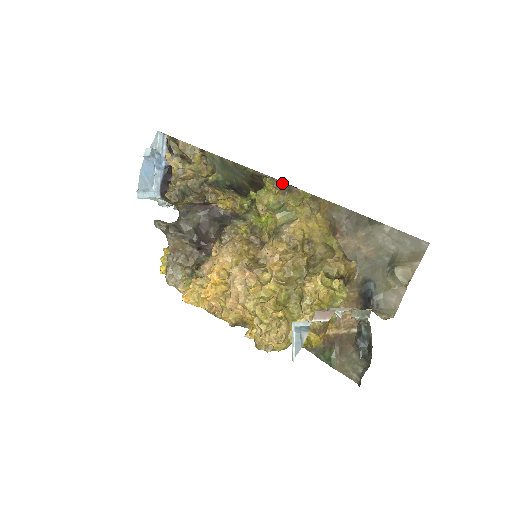
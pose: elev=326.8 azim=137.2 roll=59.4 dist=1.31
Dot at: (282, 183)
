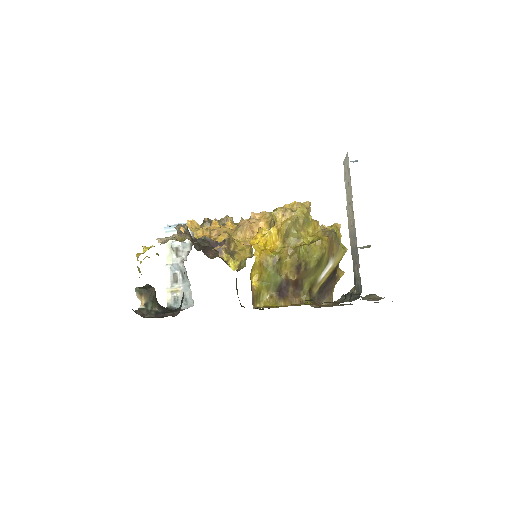
Dot at: occluded
